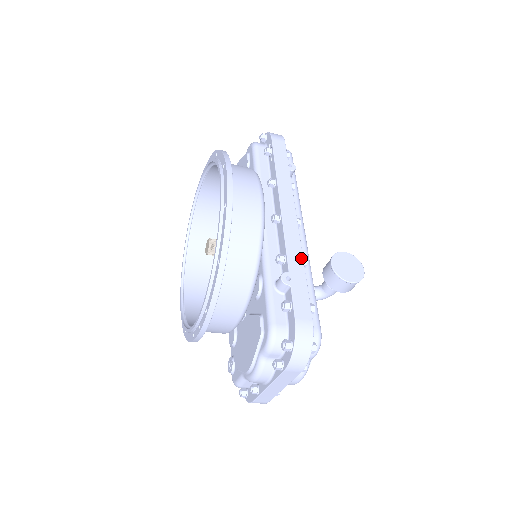
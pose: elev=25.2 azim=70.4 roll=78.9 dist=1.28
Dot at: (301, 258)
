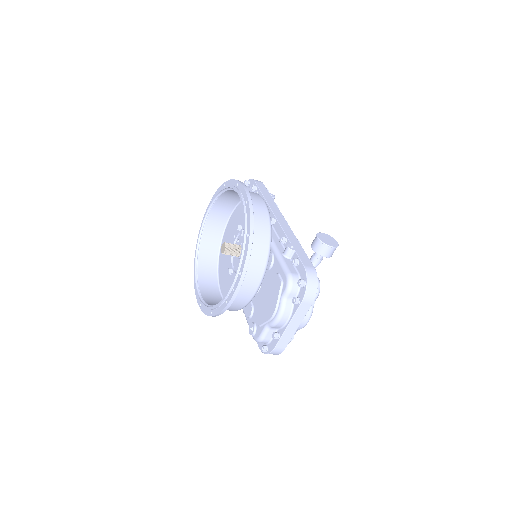
Dot at: (296, 239)
